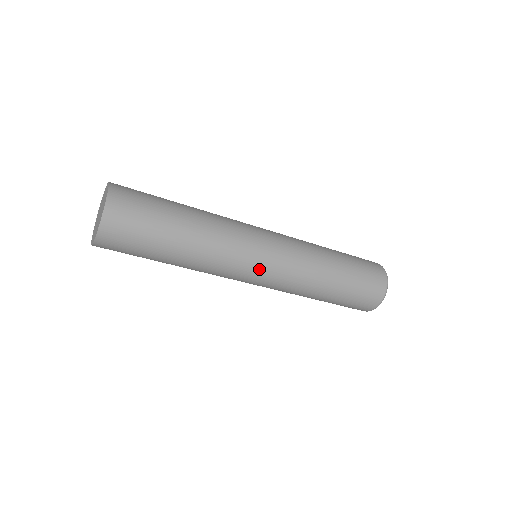
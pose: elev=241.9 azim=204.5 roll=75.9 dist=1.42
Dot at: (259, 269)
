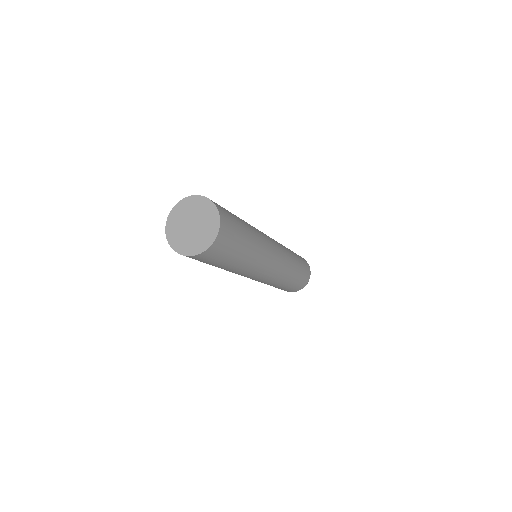
Dot at: (275, 247)
